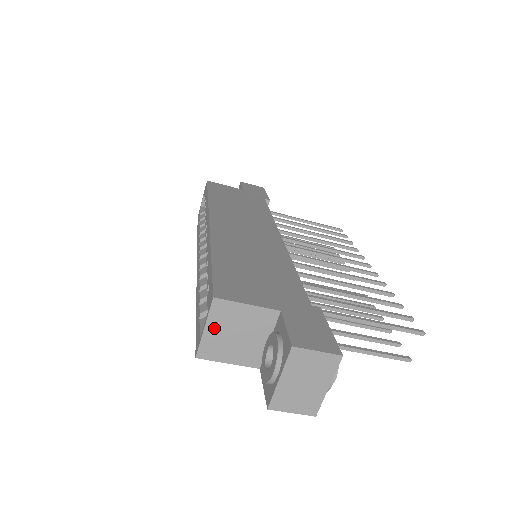
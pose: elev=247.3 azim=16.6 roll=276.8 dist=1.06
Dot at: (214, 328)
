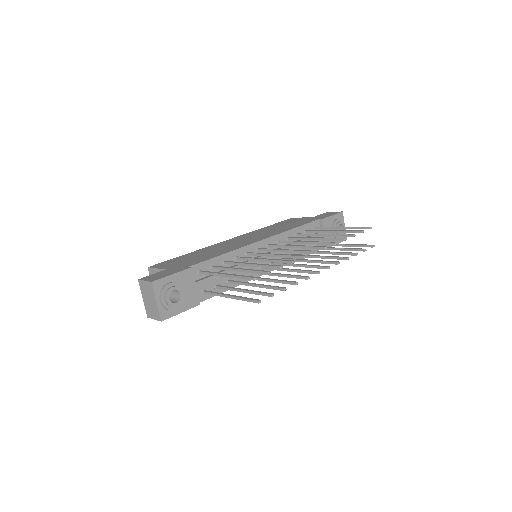
Dot at: occluded
